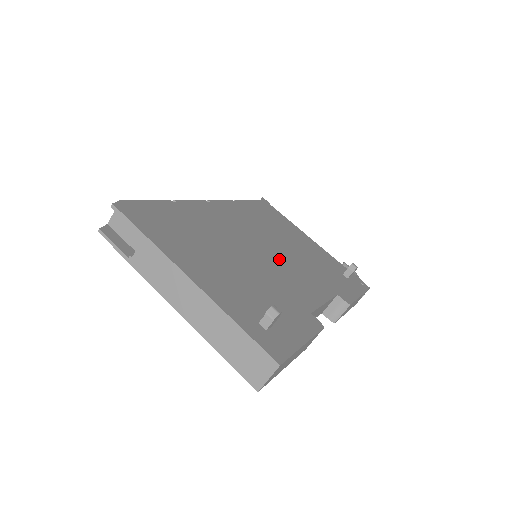
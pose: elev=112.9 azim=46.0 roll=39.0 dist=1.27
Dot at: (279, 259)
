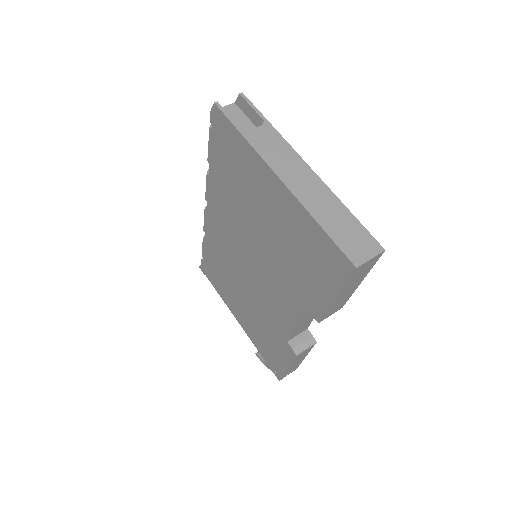
Dot at: occluded
